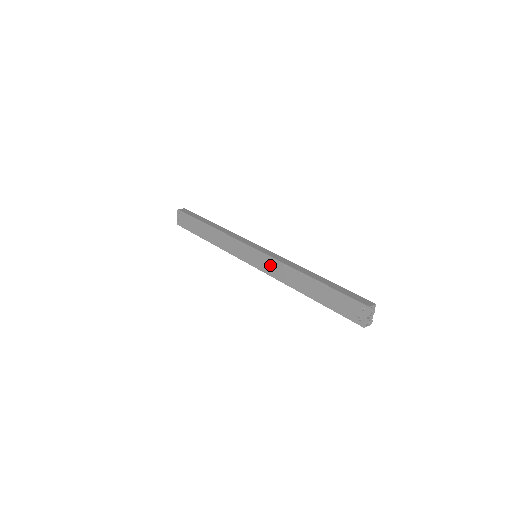
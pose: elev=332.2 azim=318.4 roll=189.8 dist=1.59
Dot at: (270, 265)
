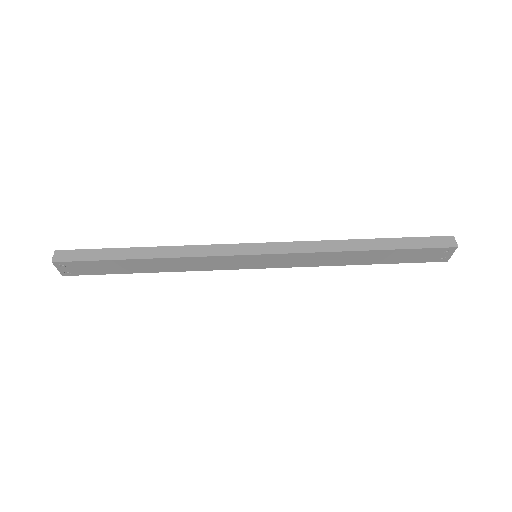
Dot at: (293, 260)
